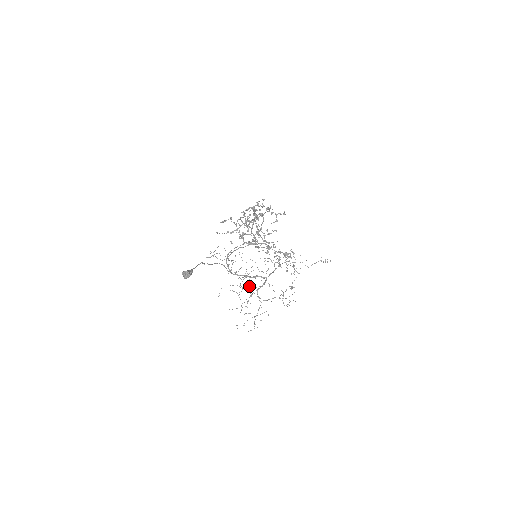
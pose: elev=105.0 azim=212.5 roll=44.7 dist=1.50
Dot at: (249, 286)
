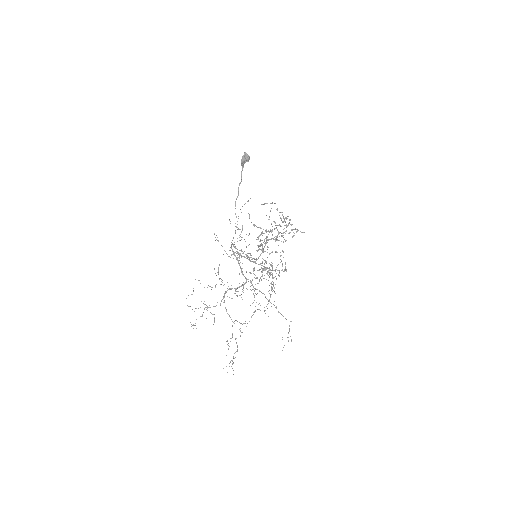
Dot at: occluded
